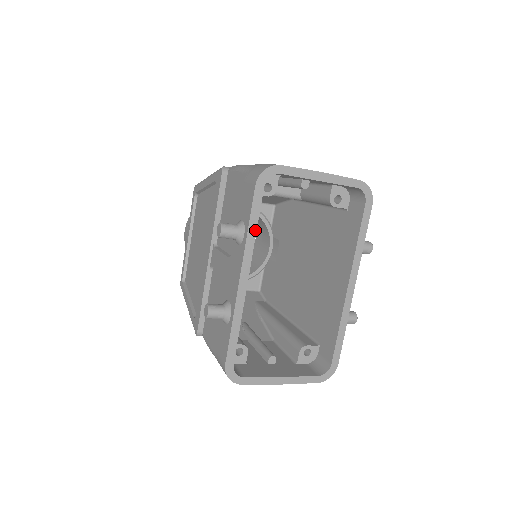
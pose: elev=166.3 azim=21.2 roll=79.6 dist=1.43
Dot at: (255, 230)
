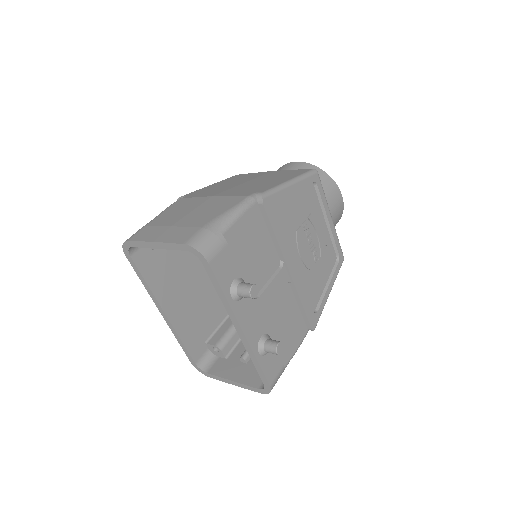
Dot at: (147, 284)
